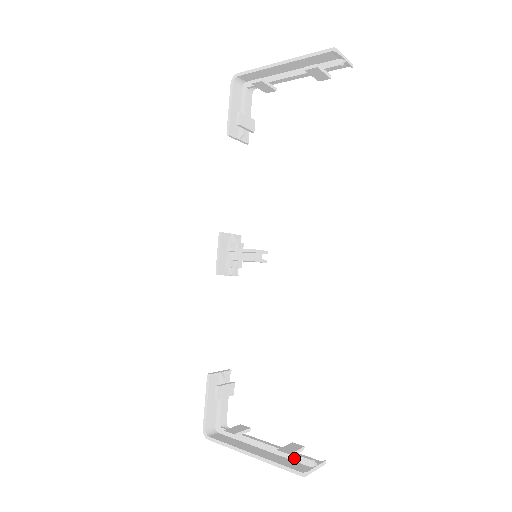
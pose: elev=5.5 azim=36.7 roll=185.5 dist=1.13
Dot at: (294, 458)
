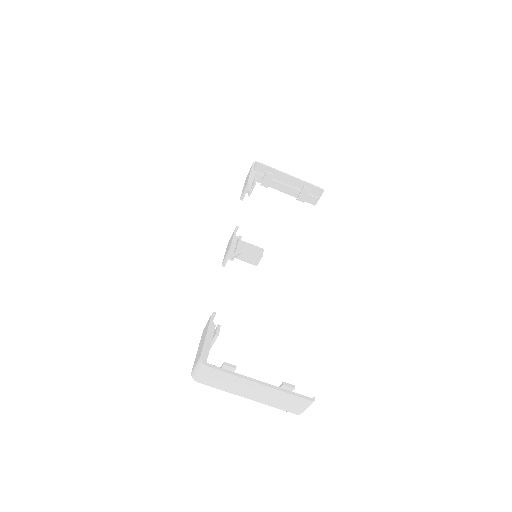
Dot at: occluded
